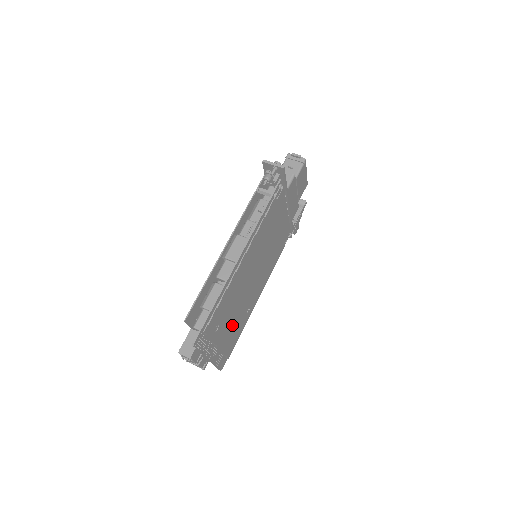
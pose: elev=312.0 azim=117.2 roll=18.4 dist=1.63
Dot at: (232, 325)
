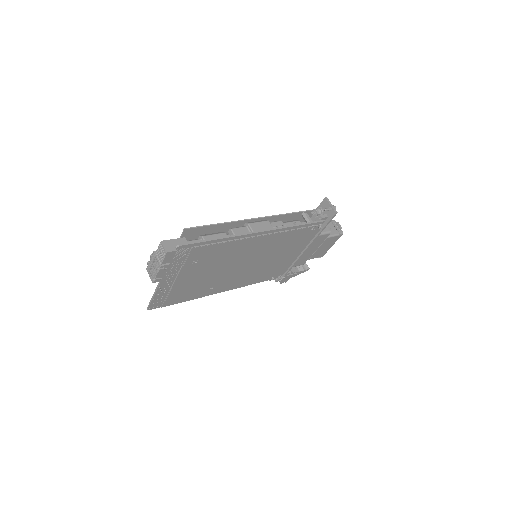
Dot at: (197, 280)
